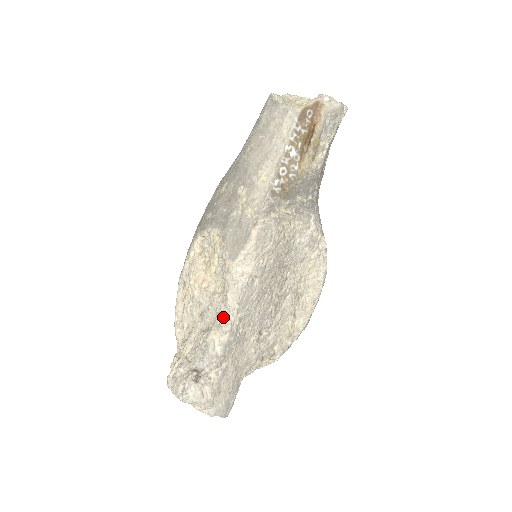
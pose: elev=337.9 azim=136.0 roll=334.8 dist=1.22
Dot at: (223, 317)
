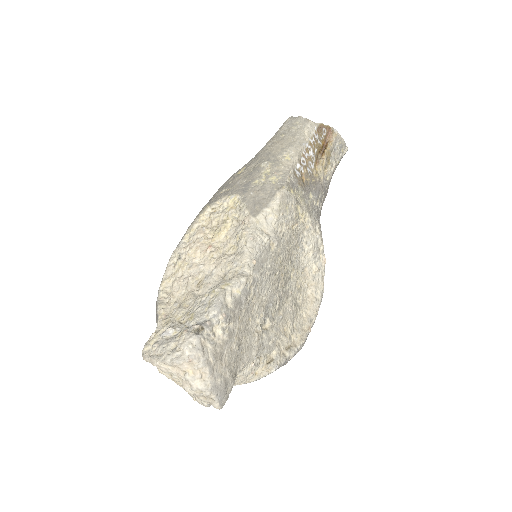
Dot at: (236, 272)
